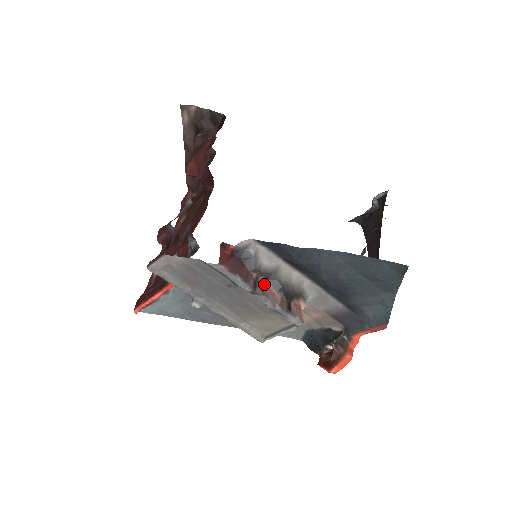
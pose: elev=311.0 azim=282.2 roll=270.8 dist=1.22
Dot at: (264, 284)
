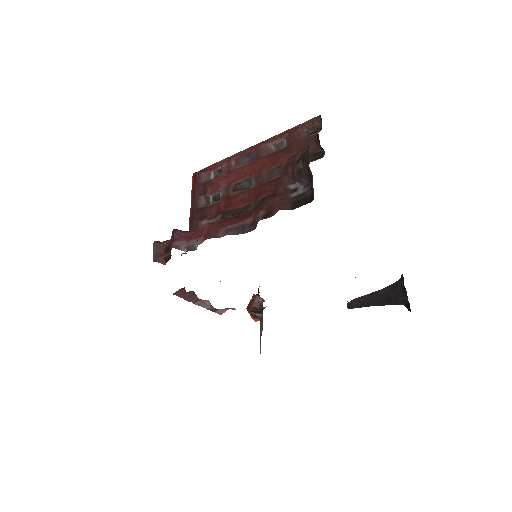
Dot at: (206, 301)
